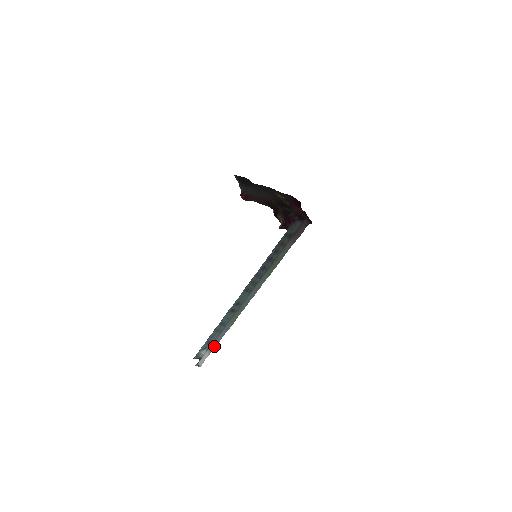
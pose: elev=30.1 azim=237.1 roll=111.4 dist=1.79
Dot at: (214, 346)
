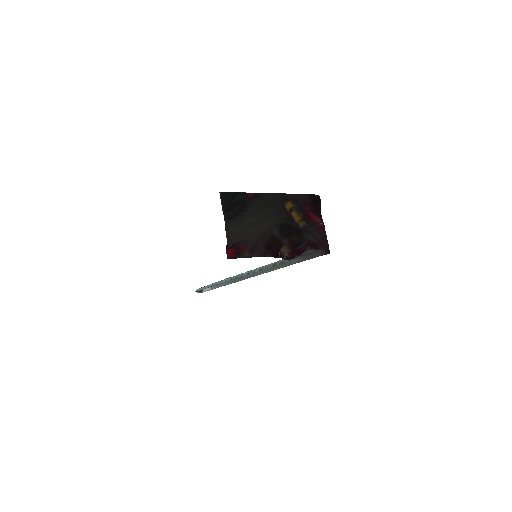
Dot at: (215, 287)
